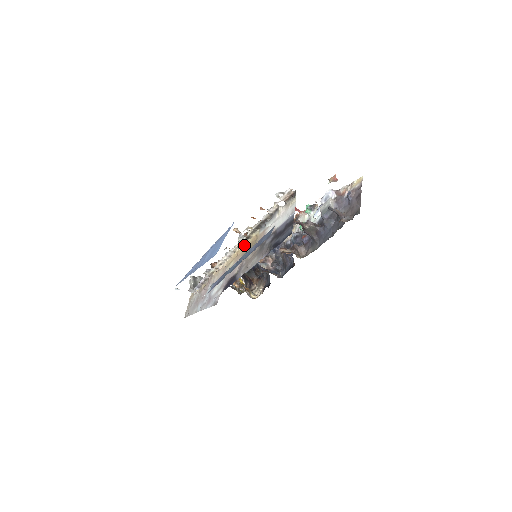
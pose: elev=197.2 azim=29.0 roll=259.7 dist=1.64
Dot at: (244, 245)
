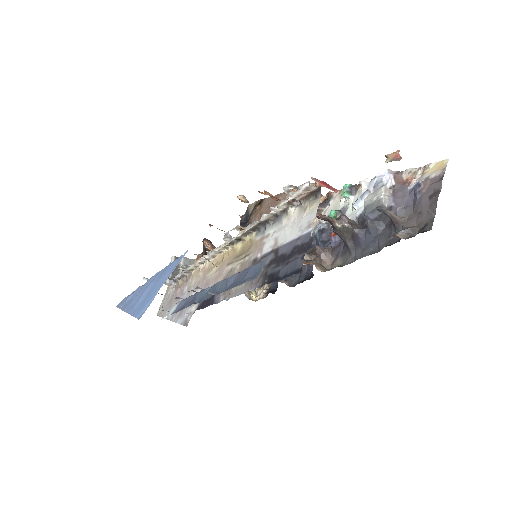
Dot at: (233, 248)
